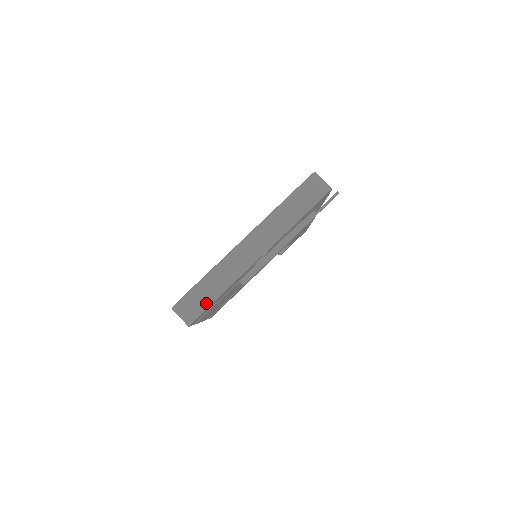
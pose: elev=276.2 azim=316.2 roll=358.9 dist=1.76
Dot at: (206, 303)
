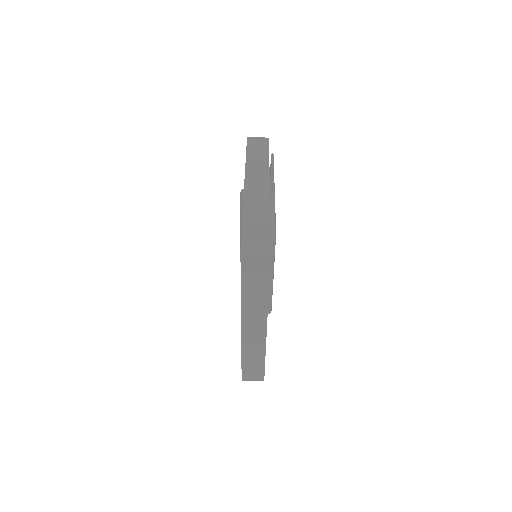
Dot at: (260, 369)
